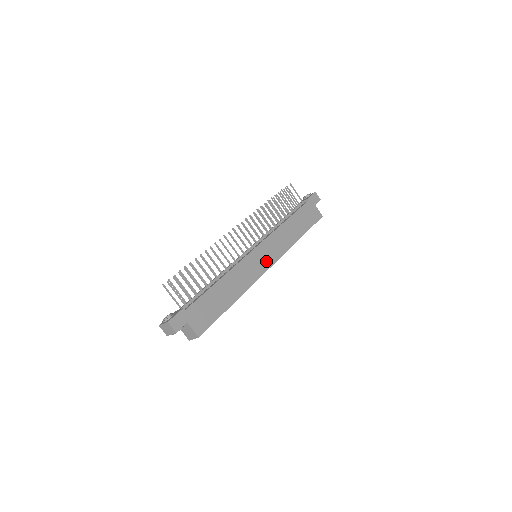
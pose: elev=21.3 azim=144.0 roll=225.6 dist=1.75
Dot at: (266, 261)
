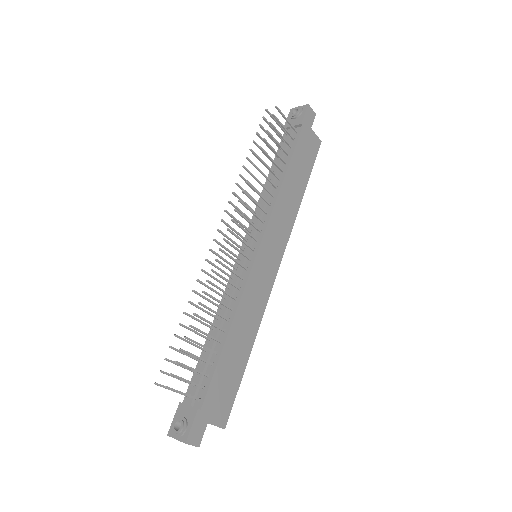
Dot at: (273, 263)
